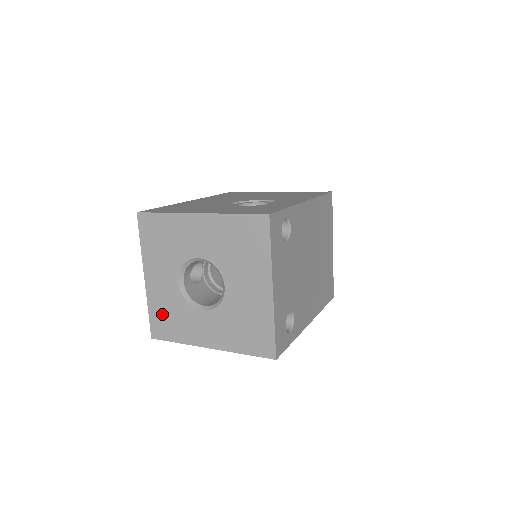
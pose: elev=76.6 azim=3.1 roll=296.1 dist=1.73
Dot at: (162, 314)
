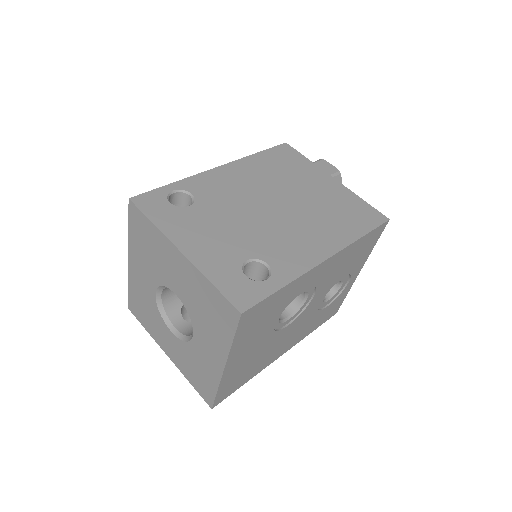
Dot at: (193, 375)
